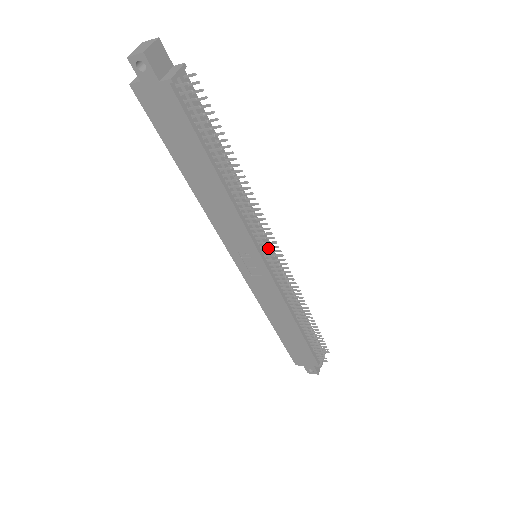
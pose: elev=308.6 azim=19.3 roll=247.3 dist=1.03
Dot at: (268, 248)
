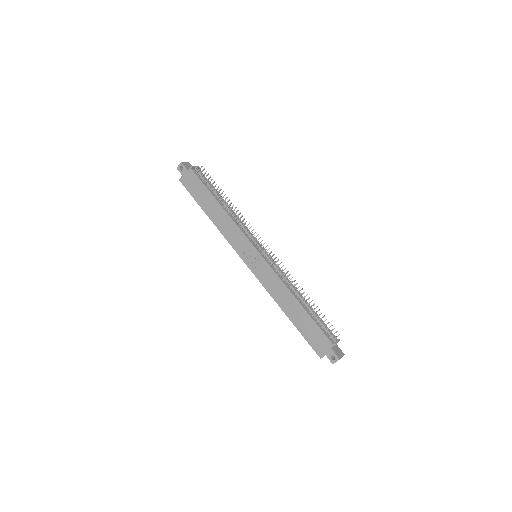
Dot at: occluded
